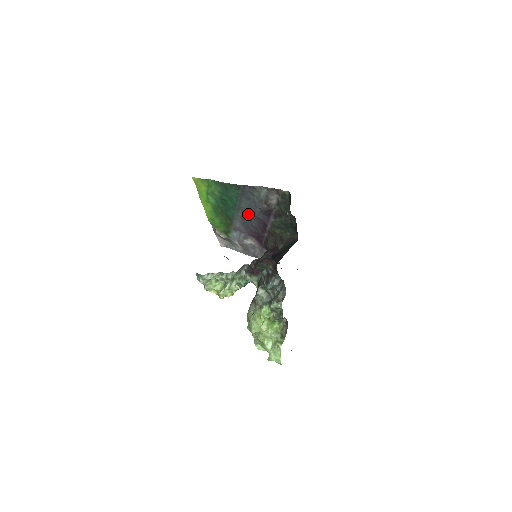
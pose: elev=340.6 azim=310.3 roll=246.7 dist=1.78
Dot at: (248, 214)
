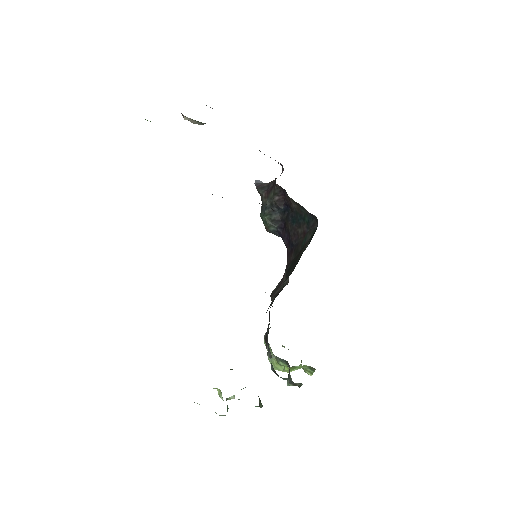
Dot at: occluded
